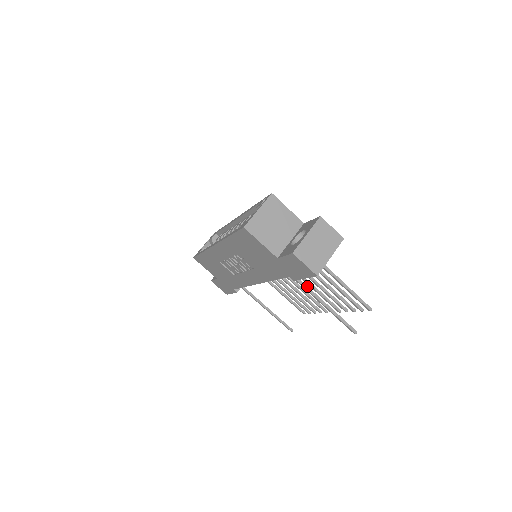
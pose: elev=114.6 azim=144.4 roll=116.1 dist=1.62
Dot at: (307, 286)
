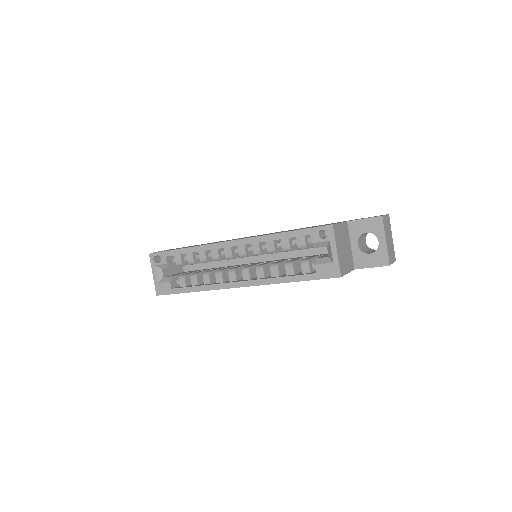
Dot at: occluded
